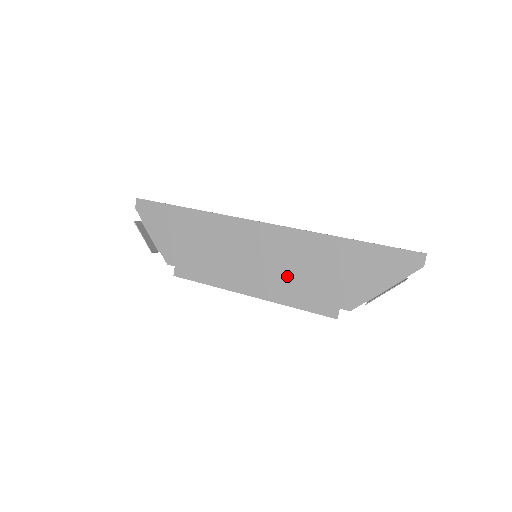
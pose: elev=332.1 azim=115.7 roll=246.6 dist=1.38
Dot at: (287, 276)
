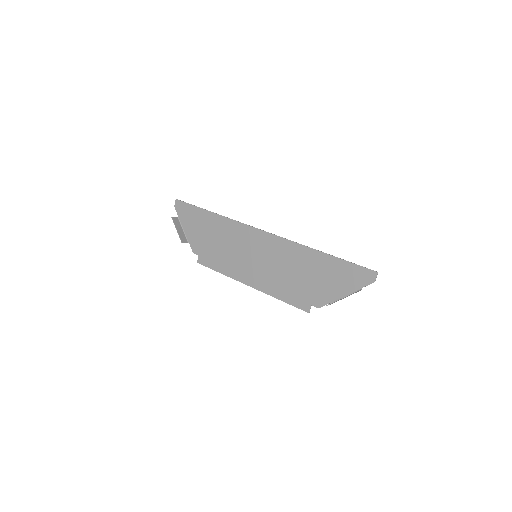
Dot at: (276, 275)
